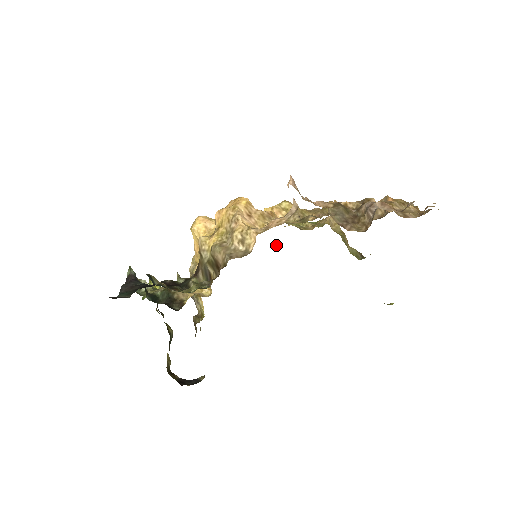
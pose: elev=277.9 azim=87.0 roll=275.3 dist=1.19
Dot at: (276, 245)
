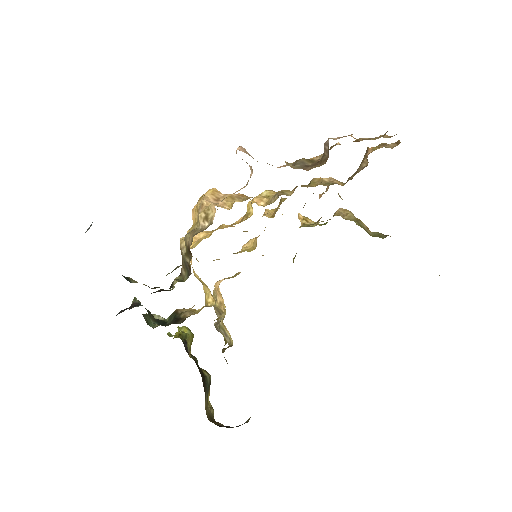
Dot at: occluded
